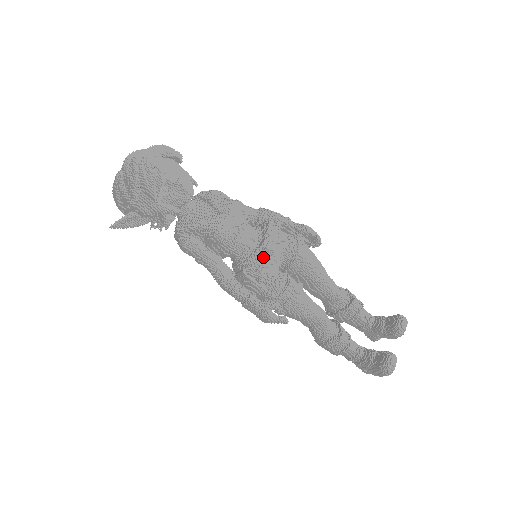
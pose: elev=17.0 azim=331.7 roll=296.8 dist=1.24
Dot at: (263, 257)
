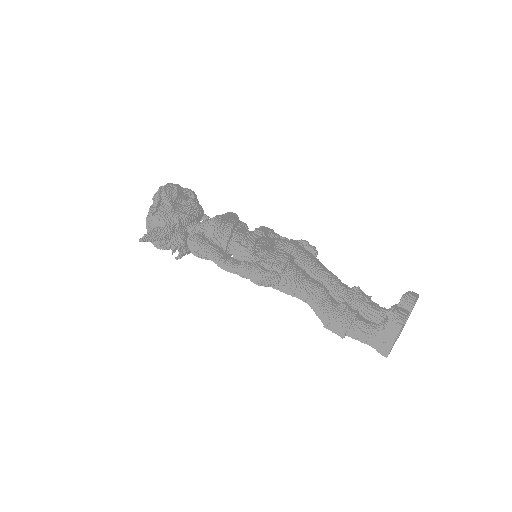
Dot at: (255, 235)
